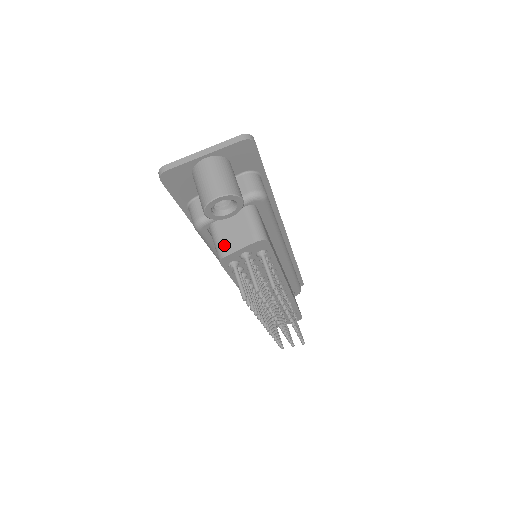
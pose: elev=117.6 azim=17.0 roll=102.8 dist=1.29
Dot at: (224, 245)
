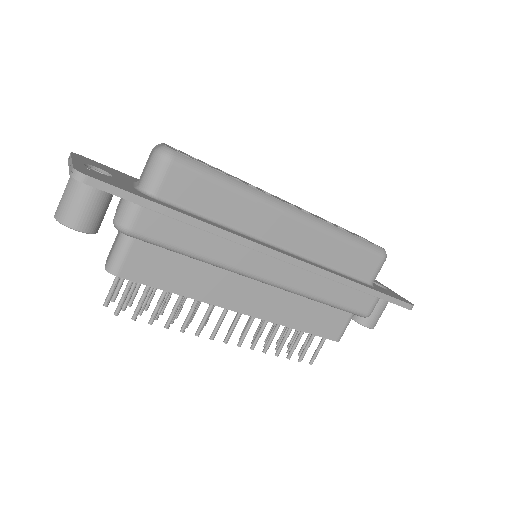
Dot at: occluded
